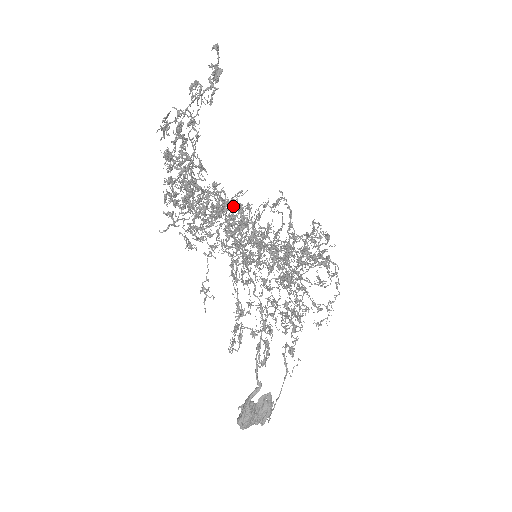
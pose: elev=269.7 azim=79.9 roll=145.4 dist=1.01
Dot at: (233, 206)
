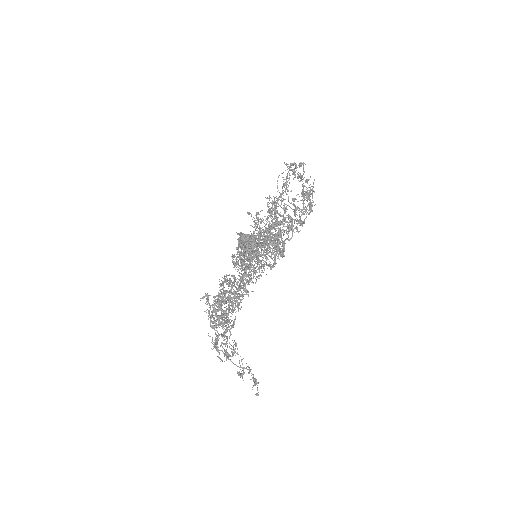
Dot at: occluded
